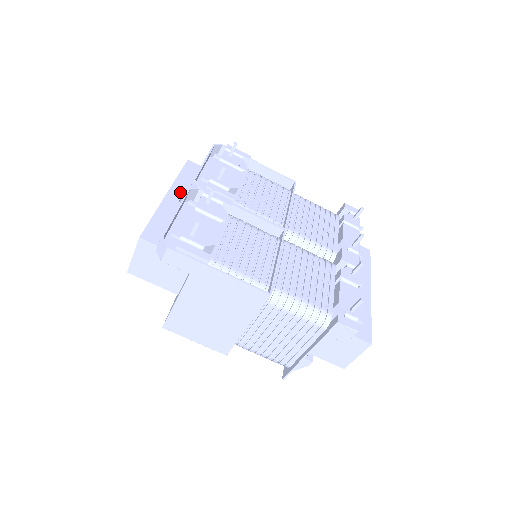
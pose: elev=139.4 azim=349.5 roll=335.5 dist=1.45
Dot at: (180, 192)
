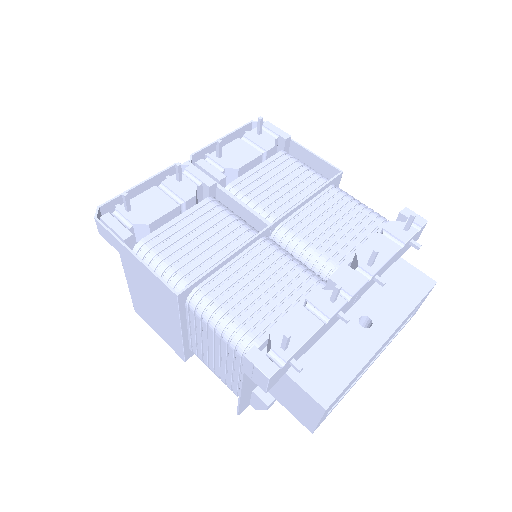
Dot at: occluded
